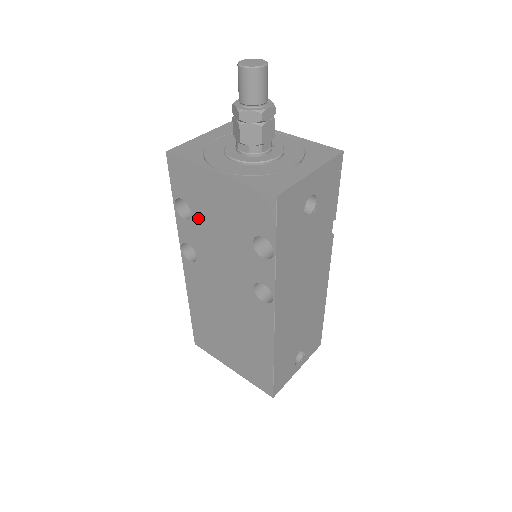
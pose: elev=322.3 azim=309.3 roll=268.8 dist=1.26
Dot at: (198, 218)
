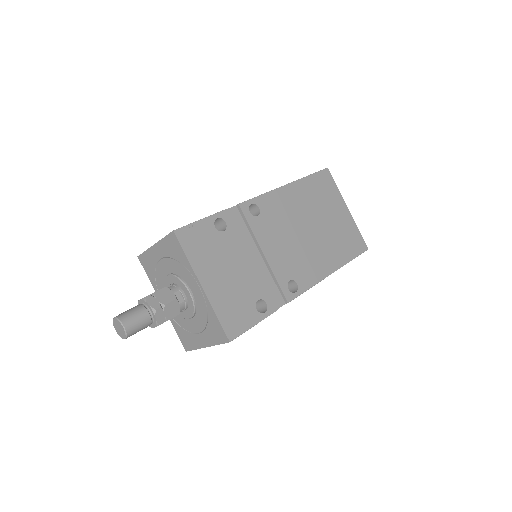
Dot at: occluded
